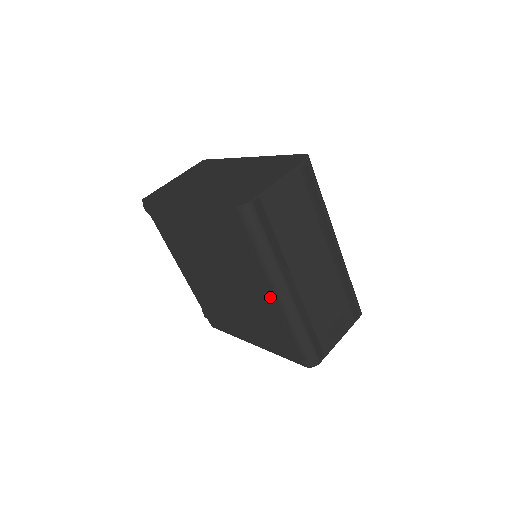
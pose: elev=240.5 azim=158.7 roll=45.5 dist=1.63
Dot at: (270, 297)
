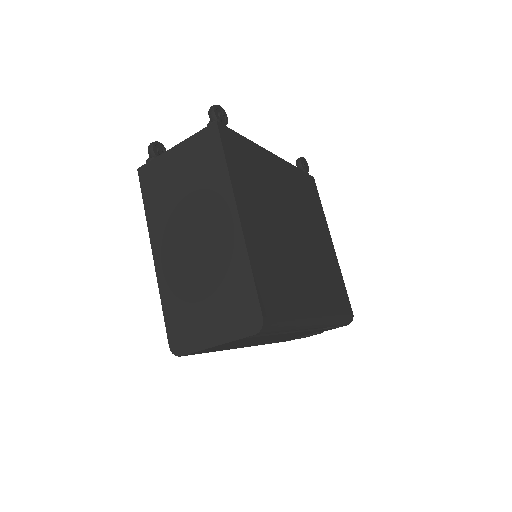
Dot at: occluded
